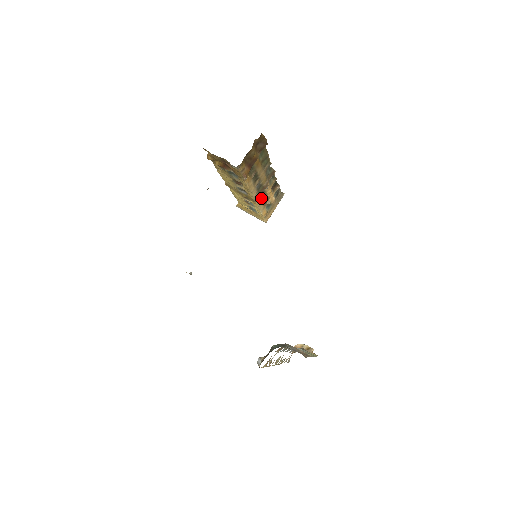
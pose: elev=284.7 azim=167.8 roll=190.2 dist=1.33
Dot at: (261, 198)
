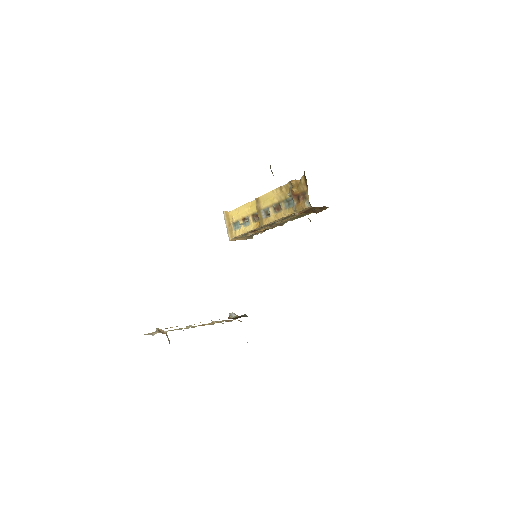
Dot at: (259, 228)
